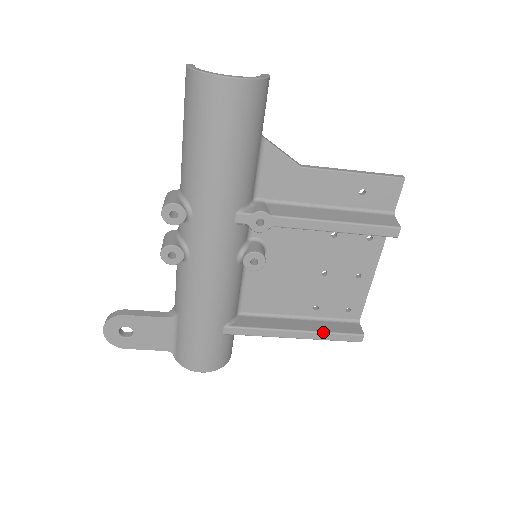
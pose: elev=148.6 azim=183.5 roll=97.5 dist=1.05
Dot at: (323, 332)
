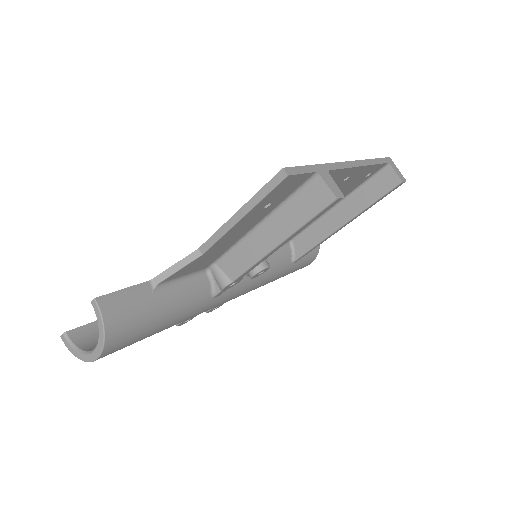
Dot at: (364, 210)
